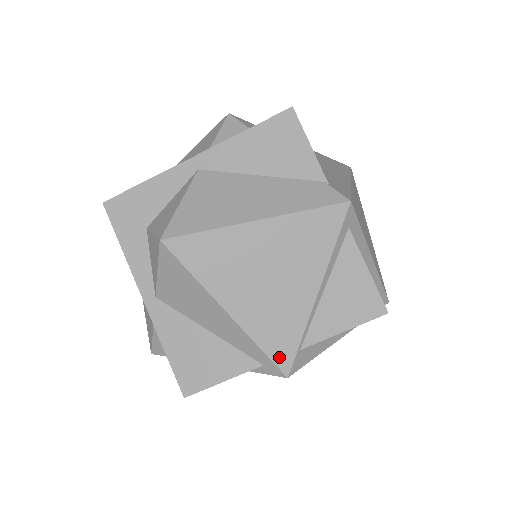
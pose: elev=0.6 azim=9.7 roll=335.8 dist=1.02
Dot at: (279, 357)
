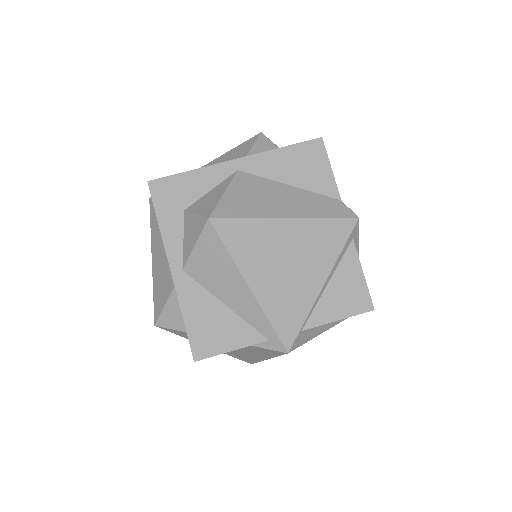
Dot at: (285, 334)
